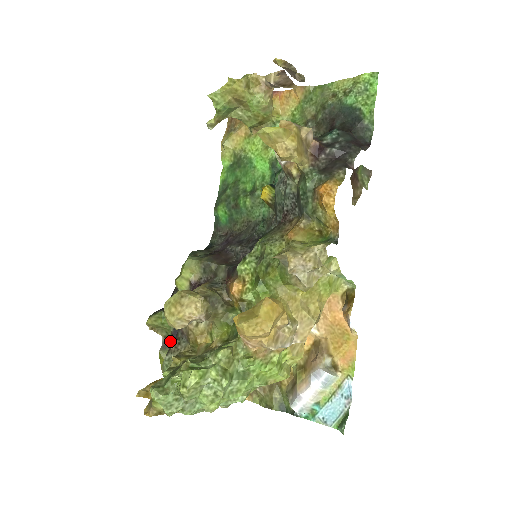
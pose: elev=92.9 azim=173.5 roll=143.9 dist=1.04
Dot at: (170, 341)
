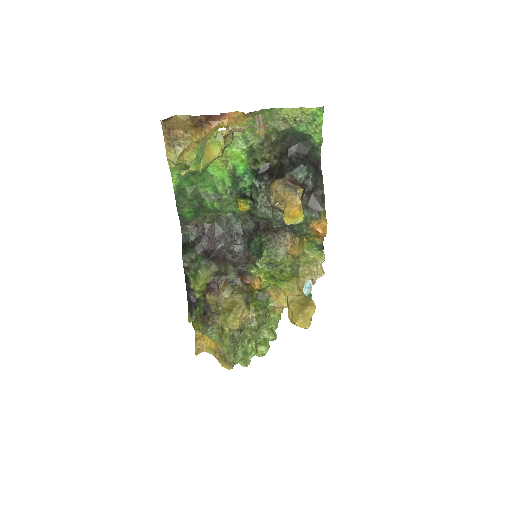
Dot at: occluded
